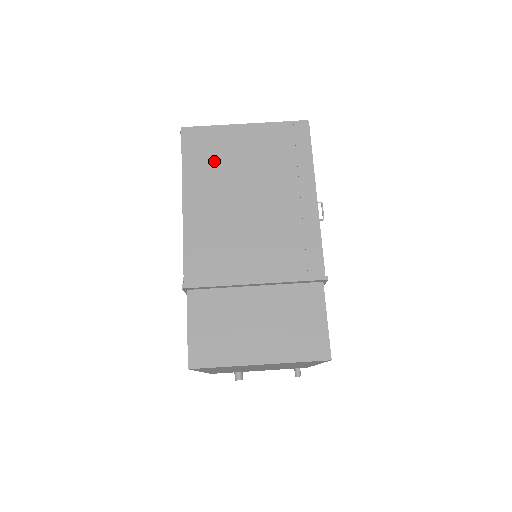
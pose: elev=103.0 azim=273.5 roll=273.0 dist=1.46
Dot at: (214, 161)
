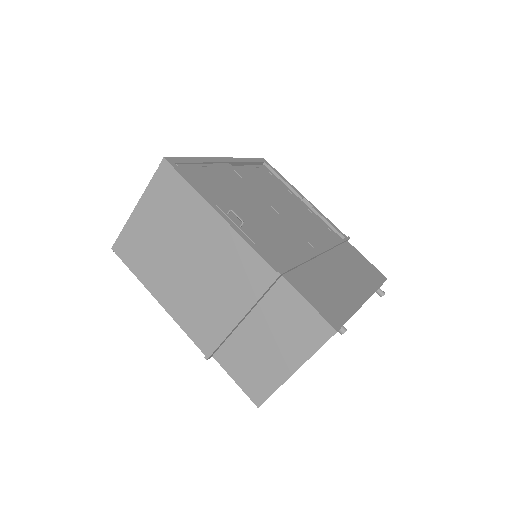
Dot at: (146, 254)
